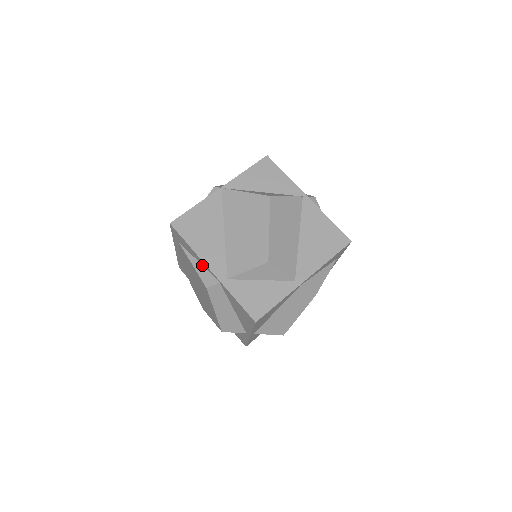
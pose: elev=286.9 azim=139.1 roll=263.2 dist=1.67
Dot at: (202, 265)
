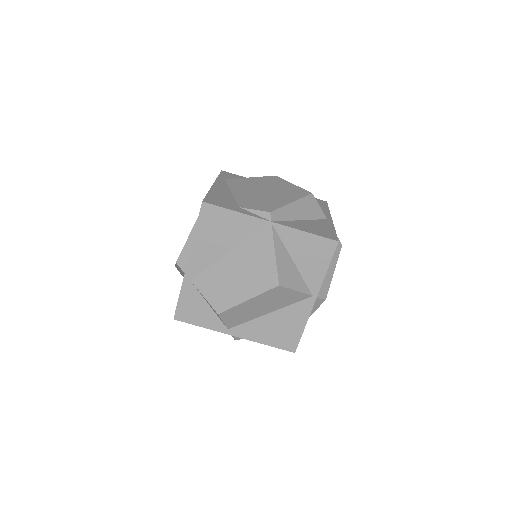
Dot at: occluded
